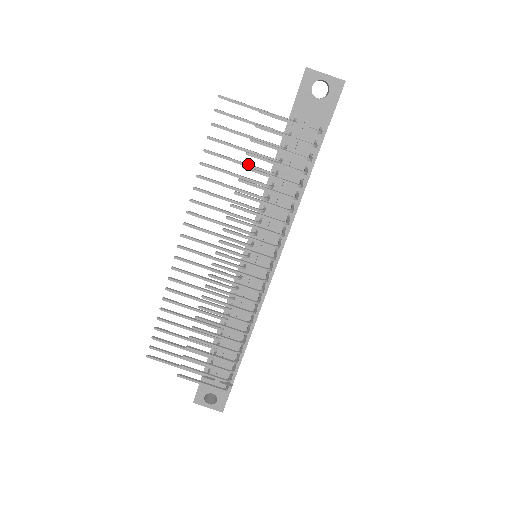
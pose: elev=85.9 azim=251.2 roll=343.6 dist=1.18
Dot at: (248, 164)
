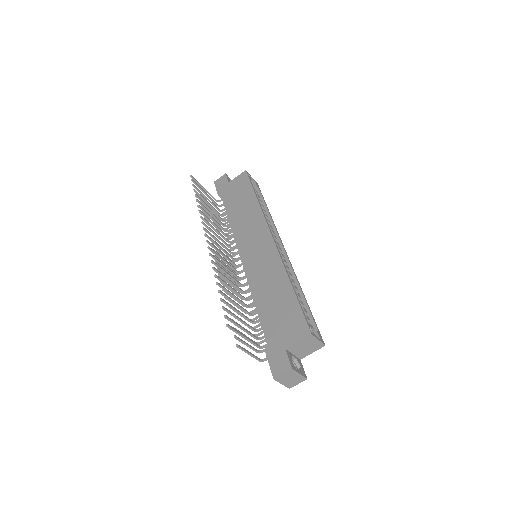
Dot at: occluded
